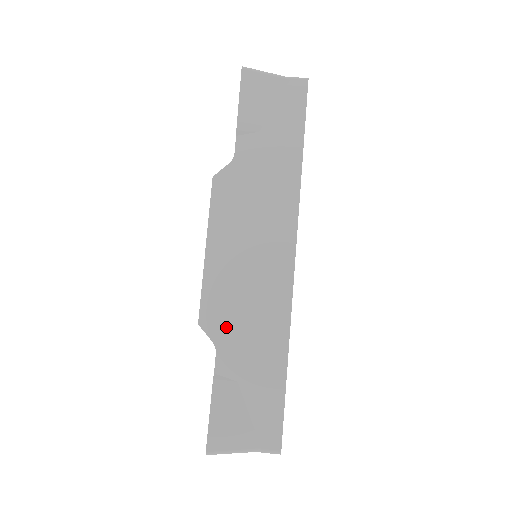
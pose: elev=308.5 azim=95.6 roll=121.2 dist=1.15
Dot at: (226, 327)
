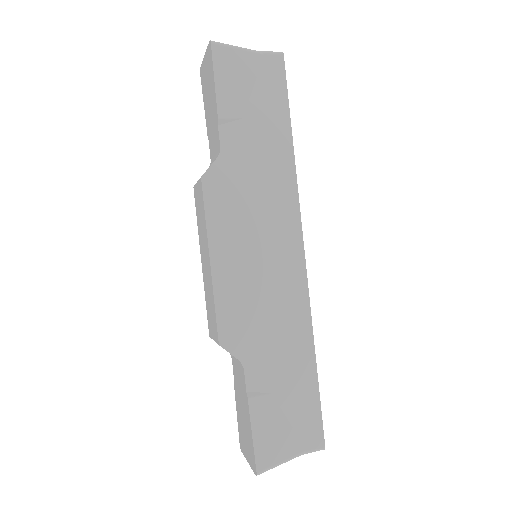
Dot at: (249, 341)
